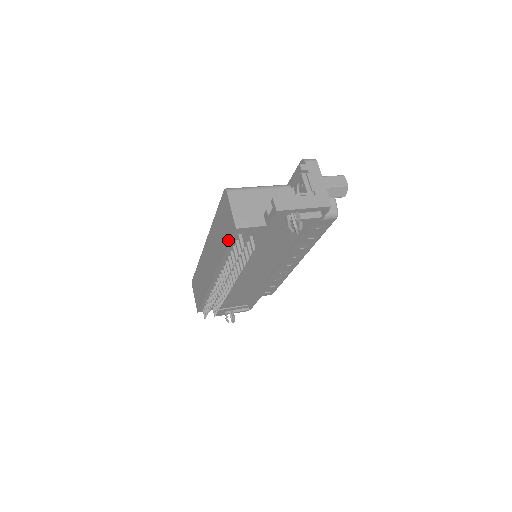
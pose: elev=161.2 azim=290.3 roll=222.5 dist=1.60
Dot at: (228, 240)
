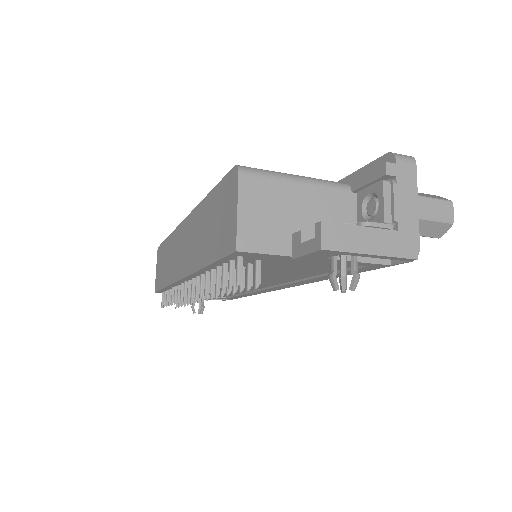
Dot at: (218, 254)
